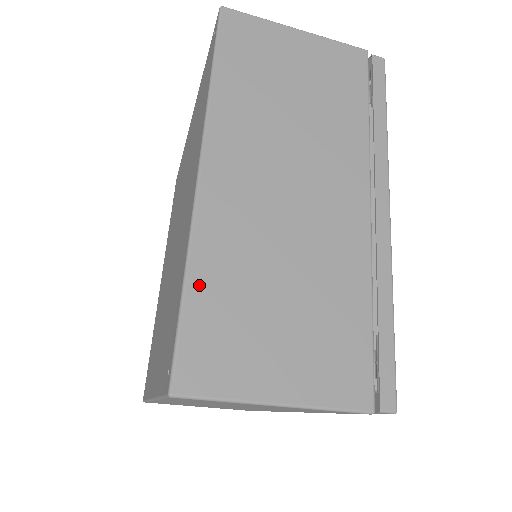
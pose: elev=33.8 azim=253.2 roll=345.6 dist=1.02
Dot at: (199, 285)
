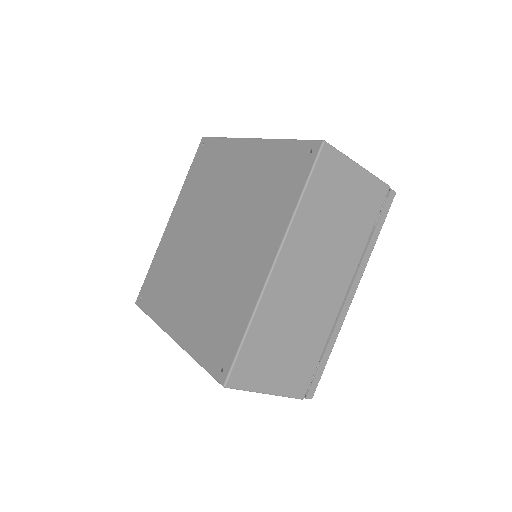
Dot at: (253, 334)
